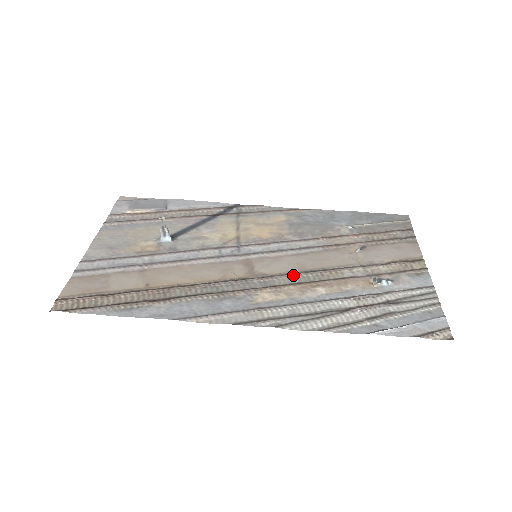
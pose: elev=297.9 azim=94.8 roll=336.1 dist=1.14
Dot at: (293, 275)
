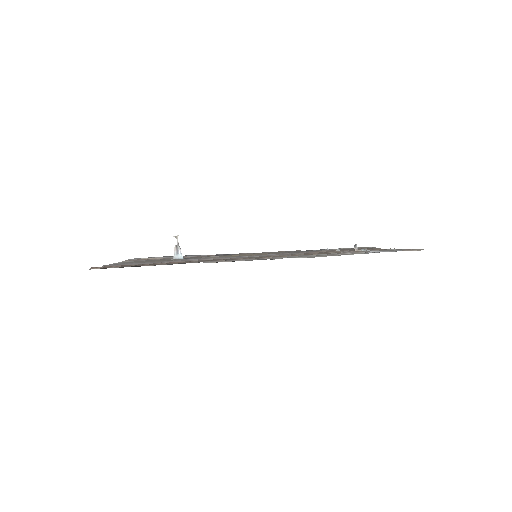
Dot at: (289, 255)
